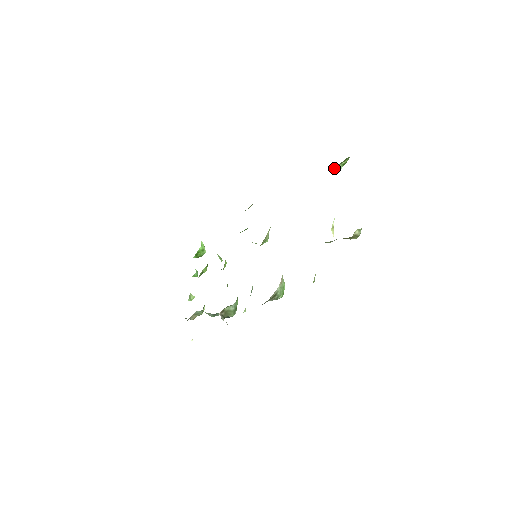
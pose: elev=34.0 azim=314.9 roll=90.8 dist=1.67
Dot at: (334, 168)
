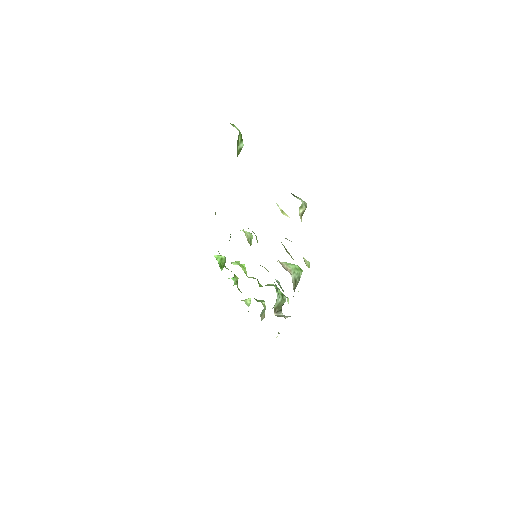
Dot at: (237, 153)
